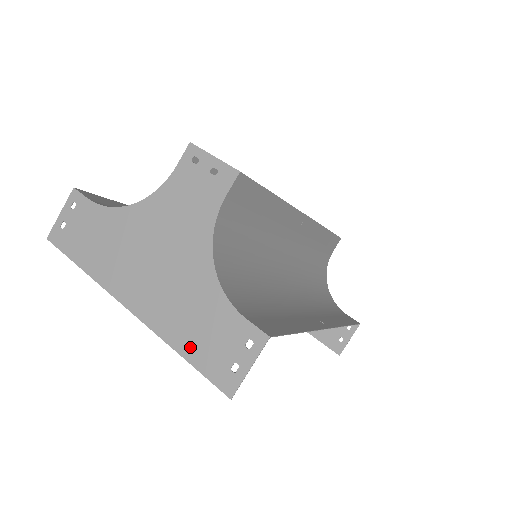
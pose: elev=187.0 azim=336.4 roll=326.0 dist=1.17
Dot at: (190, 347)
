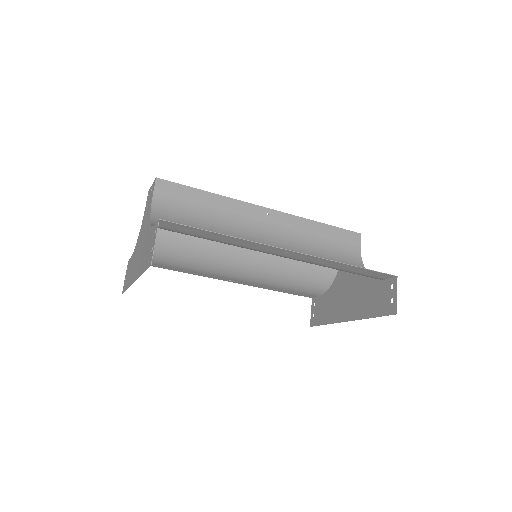
Dot at: (144, 265)
